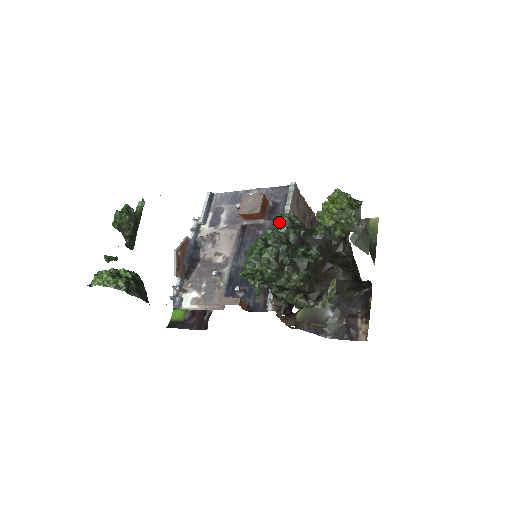
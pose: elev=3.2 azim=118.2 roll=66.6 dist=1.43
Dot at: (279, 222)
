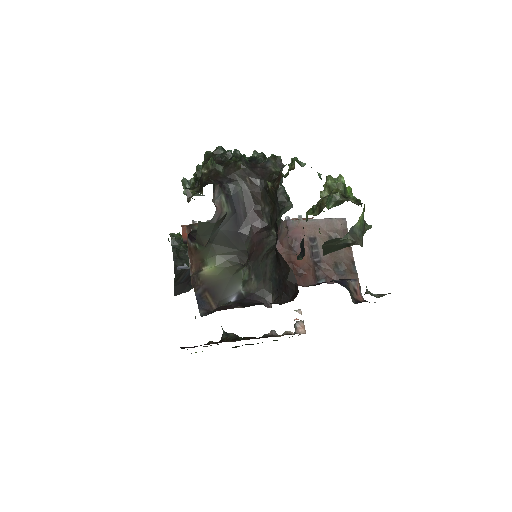
Dot at: (253, 152)
